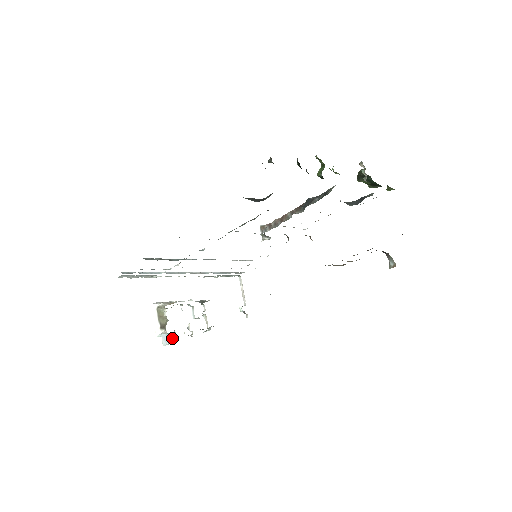
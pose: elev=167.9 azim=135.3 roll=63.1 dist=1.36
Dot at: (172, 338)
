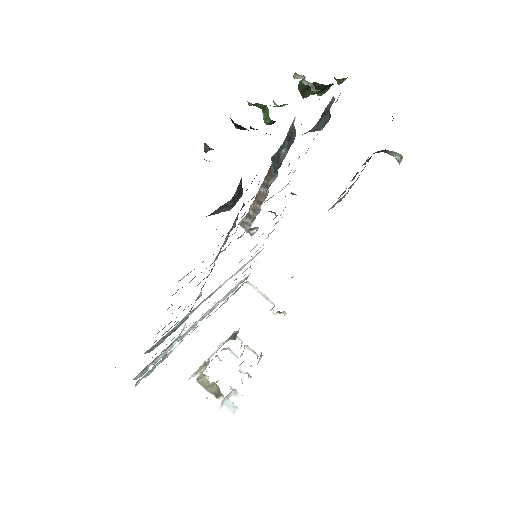
Dot at: occluded
